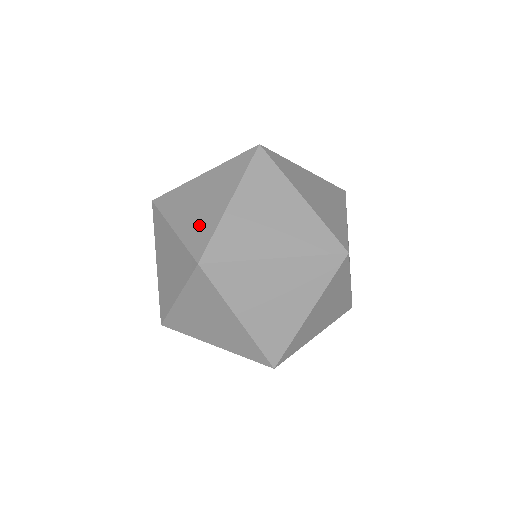
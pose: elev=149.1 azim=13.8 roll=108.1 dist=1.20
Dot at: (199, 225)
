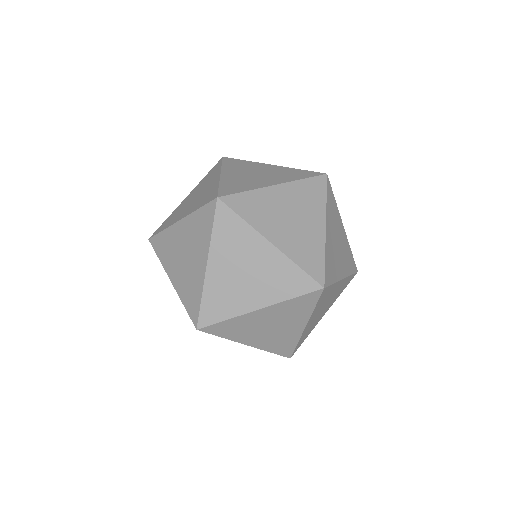
Dot at: (189, 286)
